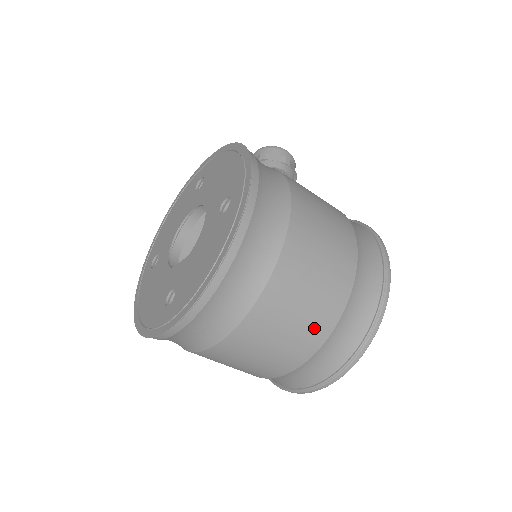
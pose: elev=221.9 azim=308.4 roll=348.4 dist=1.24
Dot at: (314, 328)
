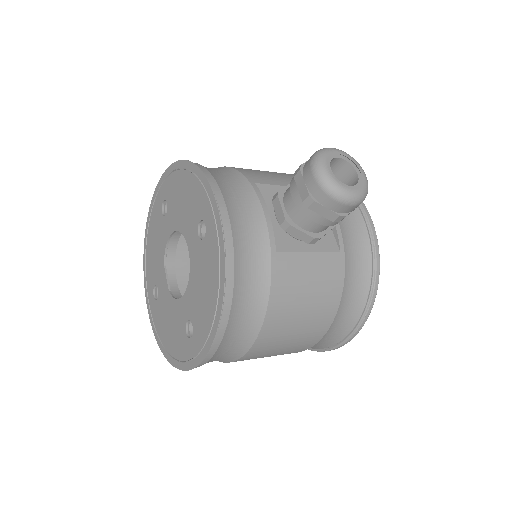
Dot at: occluded
